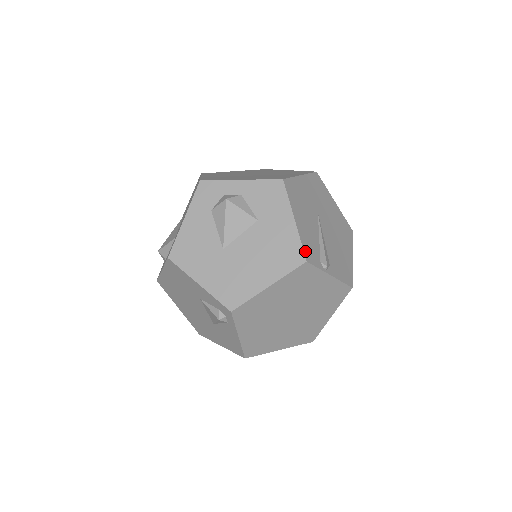
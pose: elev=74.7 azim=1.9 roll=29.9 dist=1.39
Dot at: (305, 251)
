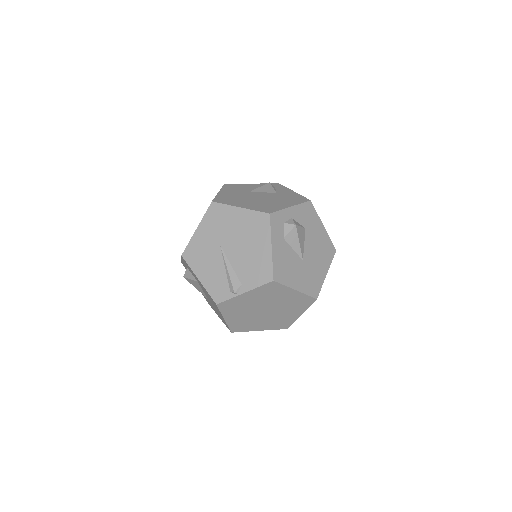
Dot at: (213, 297)
